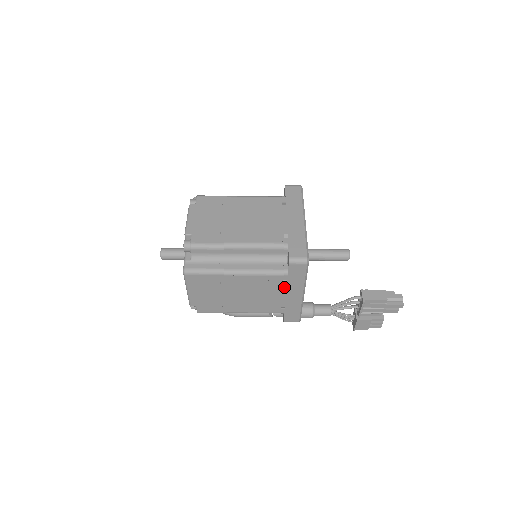
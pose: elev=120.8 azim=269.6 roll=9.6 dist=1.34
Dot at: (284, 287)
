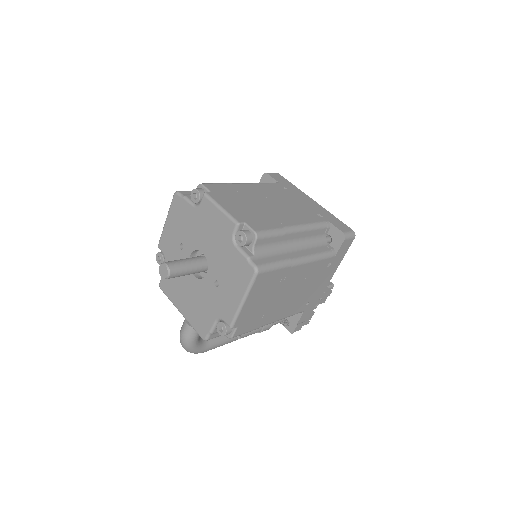
Dot at: (324, 273)
